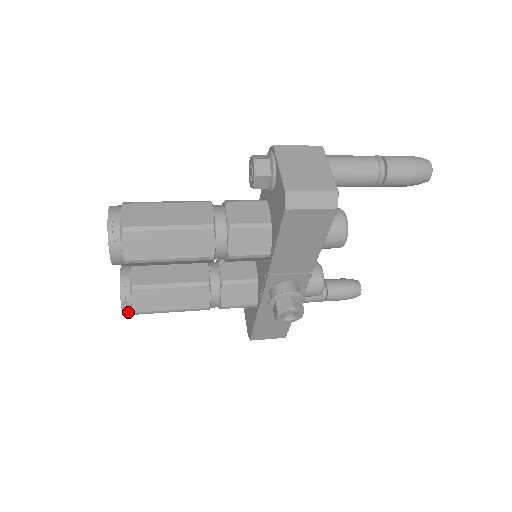
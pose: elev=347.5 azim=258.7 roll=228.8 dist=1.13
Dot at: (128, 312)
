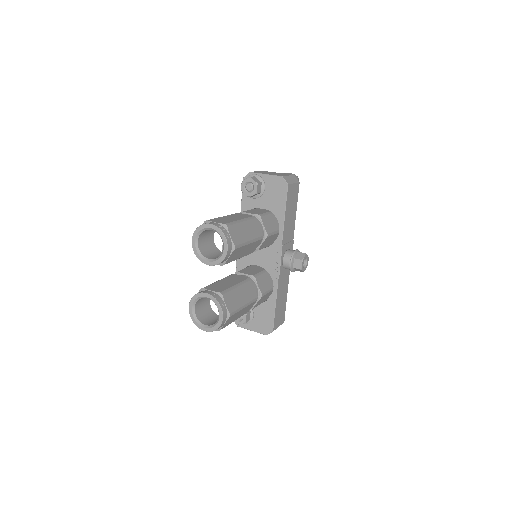
Dot at: (225, 318)
